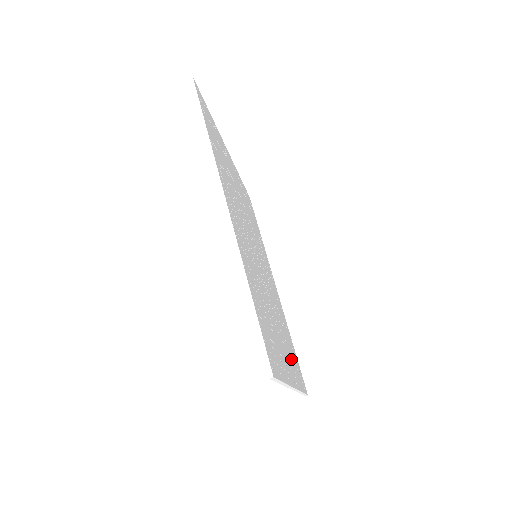
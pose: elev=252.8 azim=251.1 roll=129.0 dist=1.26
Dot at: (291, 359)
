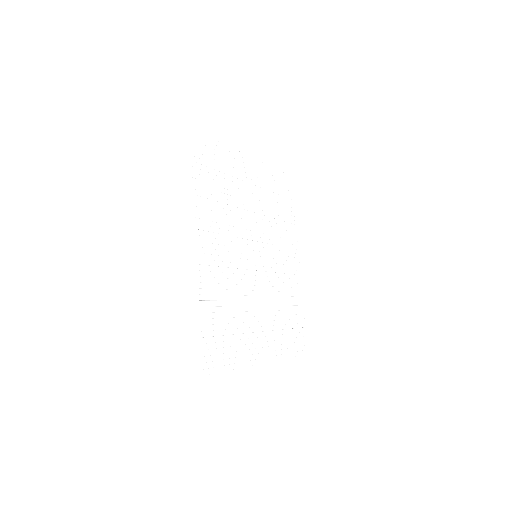
Dot at: (280, 334)
